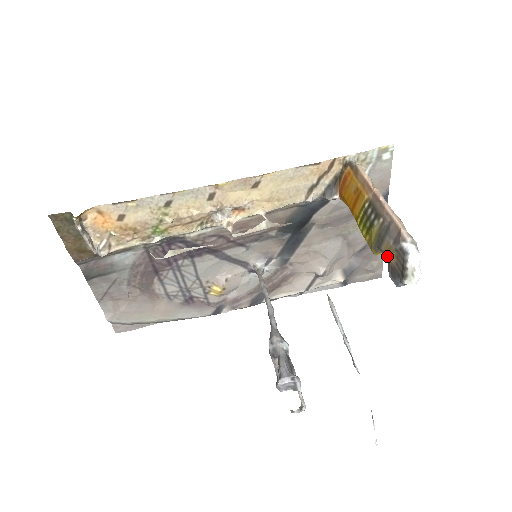
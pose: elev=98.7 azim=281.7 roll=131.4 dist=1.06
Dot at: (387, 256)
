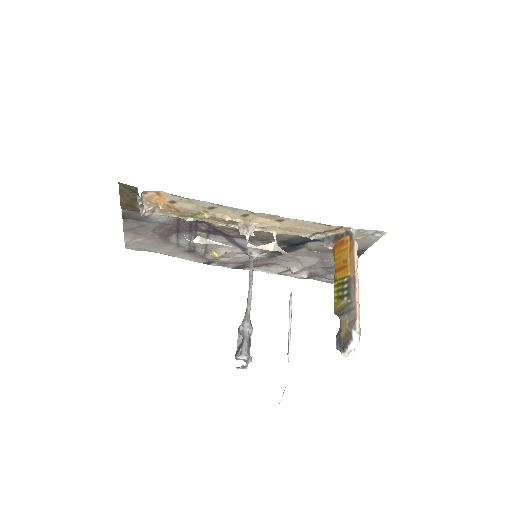
Dot at: (341, 326)
